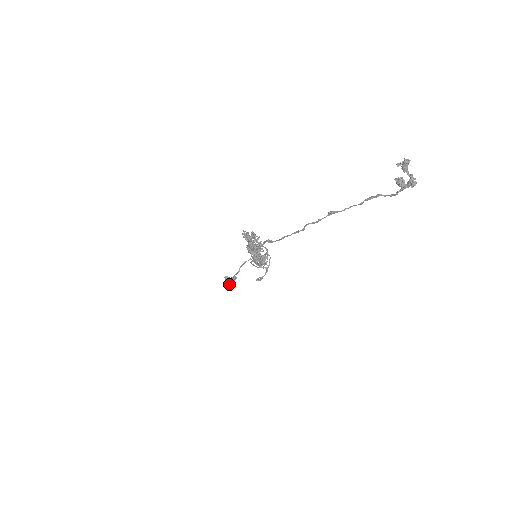
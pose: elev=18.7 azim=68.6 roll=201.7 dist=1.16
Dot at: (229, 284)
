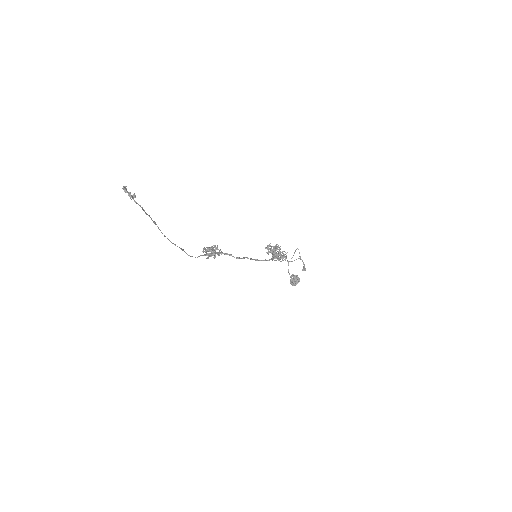
Dot at: (293, 282)
